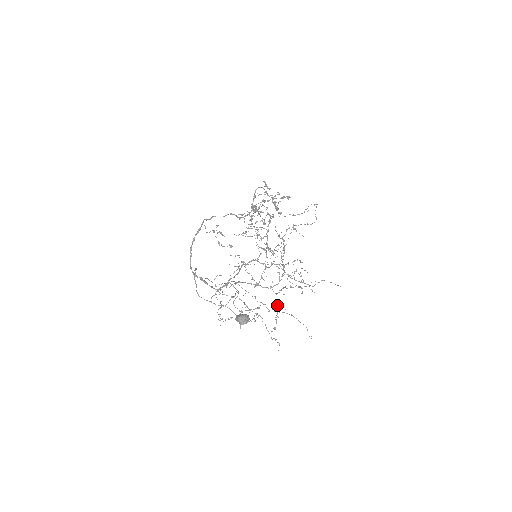
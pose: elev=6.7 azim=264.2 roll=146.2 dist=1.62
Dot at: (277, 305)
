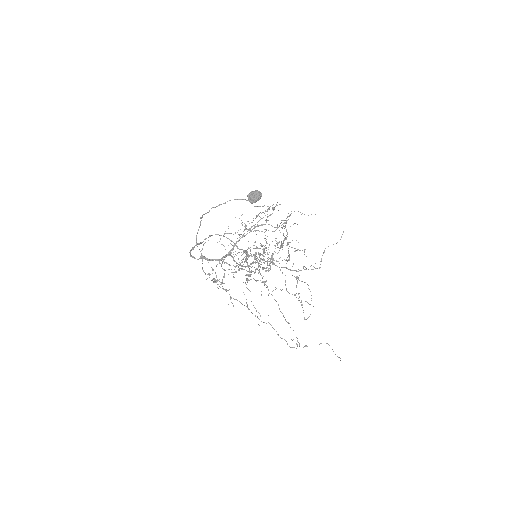
Dot at: (286, 238)
